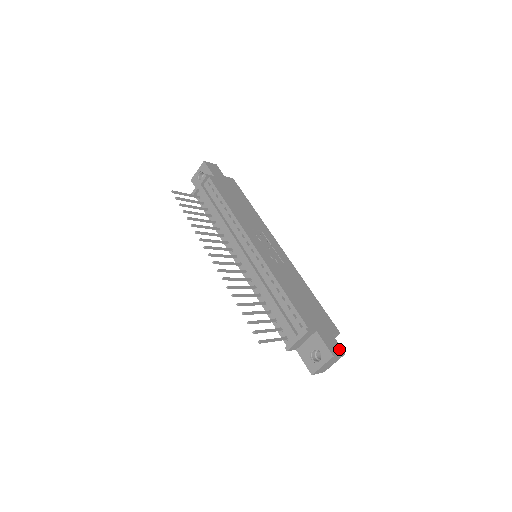
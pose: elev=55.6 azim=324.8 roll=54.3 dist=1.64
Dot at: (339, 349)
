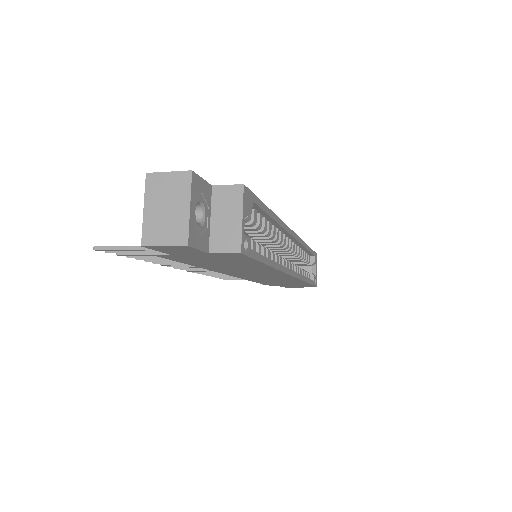
Dot at: occluded
